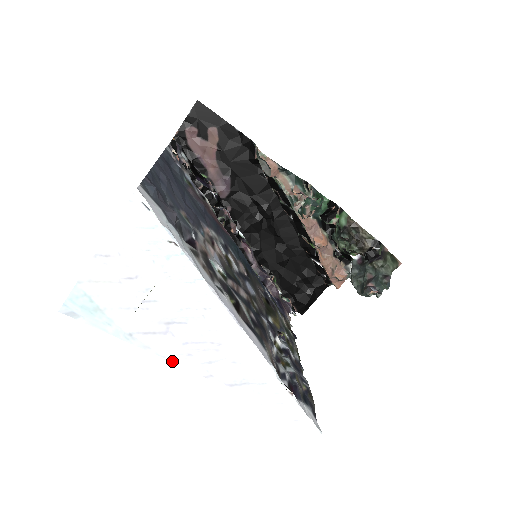
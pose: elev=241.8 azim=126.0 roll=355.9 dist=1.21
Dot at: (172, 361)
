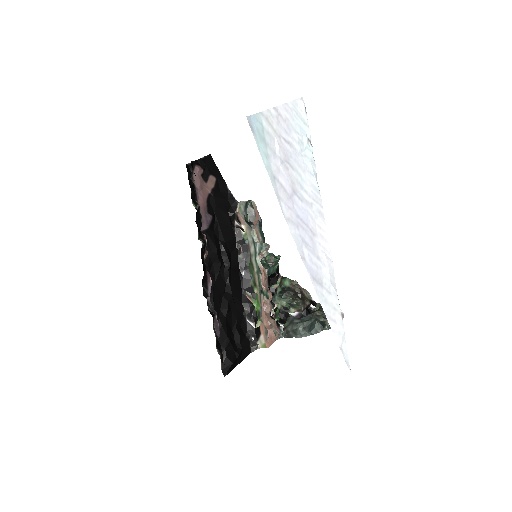
Dot at: (288, 223)
